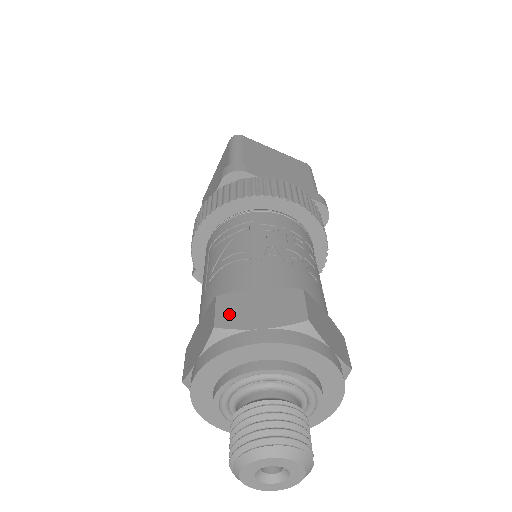
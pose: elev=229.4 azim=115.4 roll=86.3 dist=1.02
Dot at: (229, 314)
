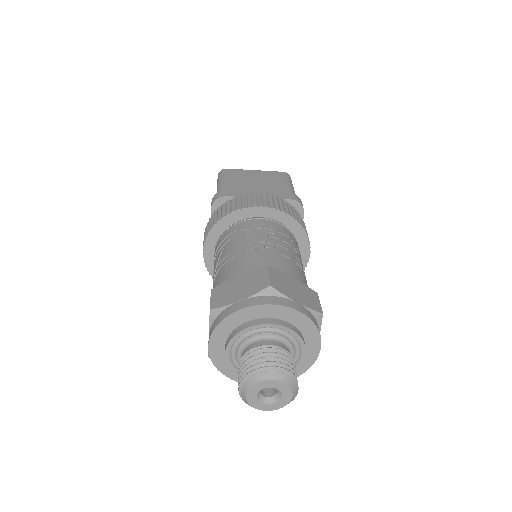
Dot at: (219, 298)
